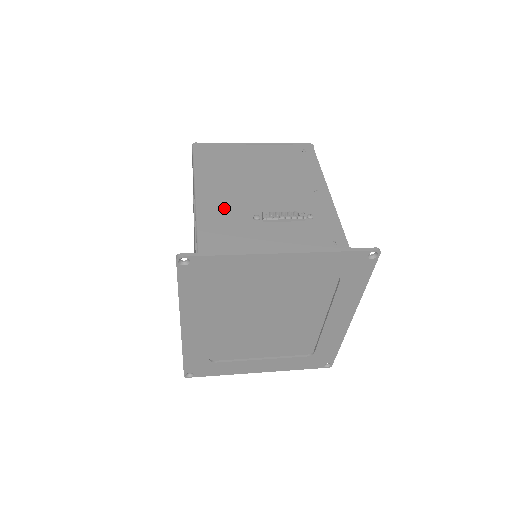
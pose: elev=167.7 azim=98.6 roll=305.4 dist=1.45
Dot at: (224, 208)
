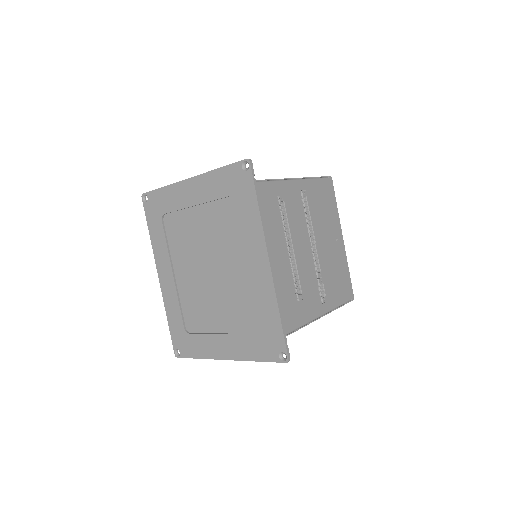
Dot at: occluded
